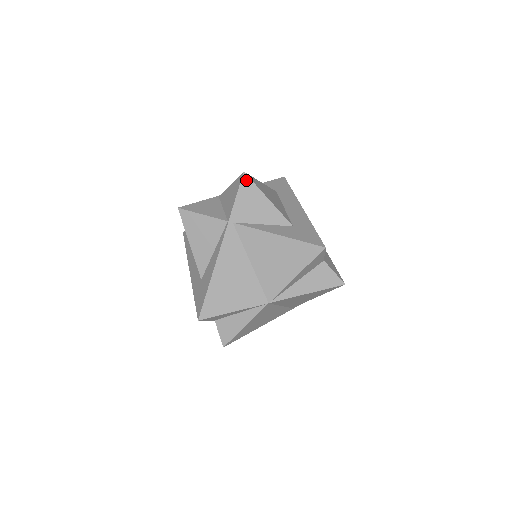
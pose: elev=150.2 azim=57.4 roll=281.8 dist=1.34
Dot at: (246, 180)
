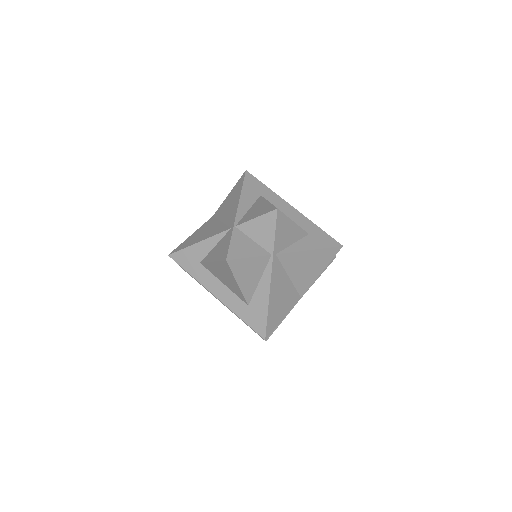
Dot at: (280, 215)
